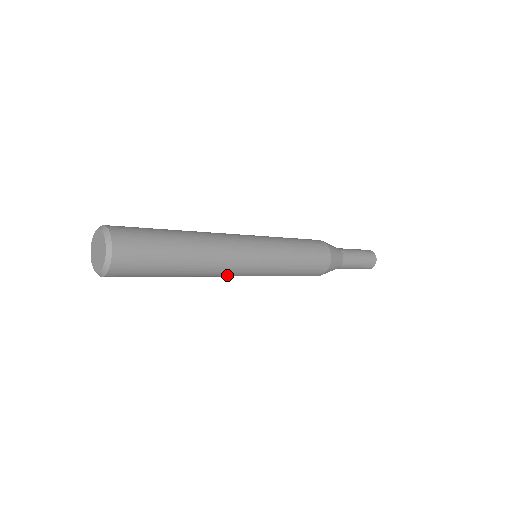
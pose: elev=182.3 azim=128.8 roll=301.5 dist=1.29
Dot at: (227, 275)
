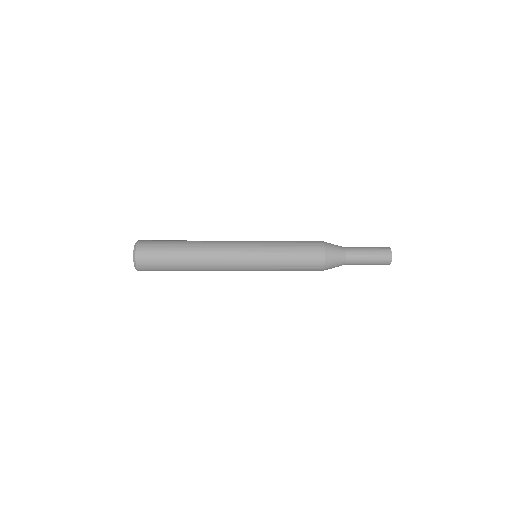
Dot at: (226, 262)
